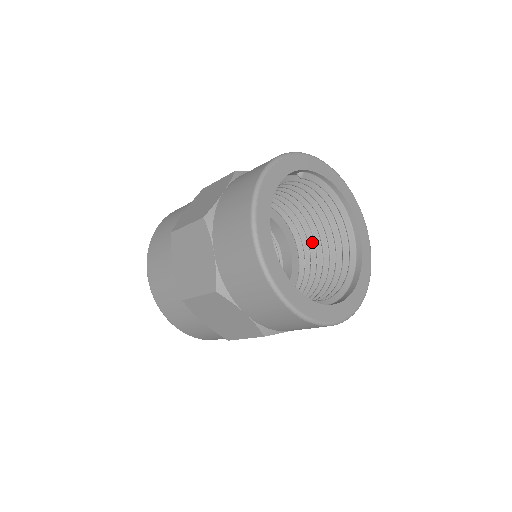
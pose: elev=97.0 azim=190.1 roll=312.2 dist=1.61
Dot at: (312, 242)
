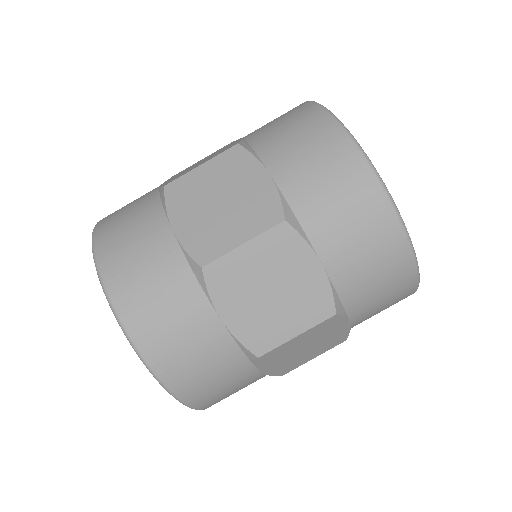
Dot at: occluded
